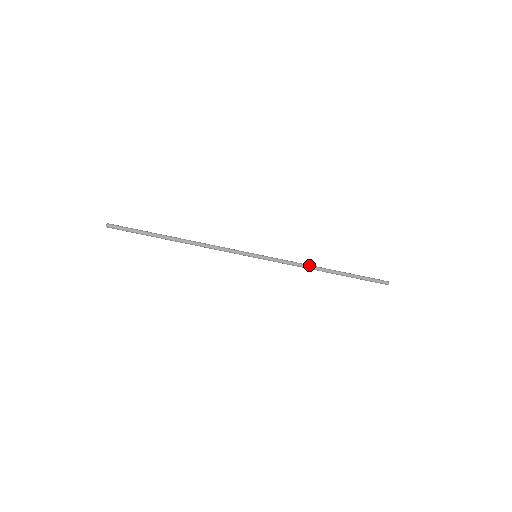
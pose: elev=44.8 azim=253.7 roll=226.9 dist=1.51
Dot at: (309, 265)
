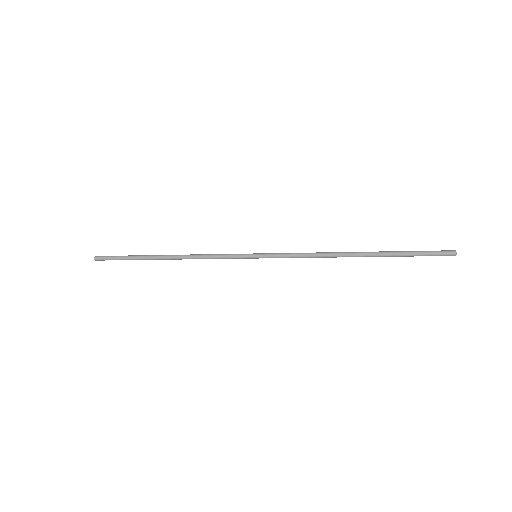
Dot at: (327, 253)
